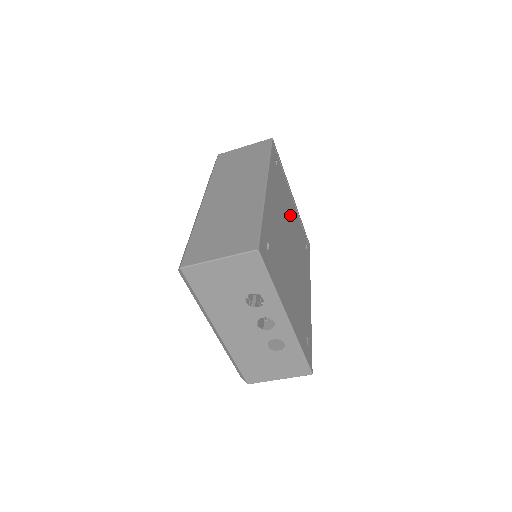
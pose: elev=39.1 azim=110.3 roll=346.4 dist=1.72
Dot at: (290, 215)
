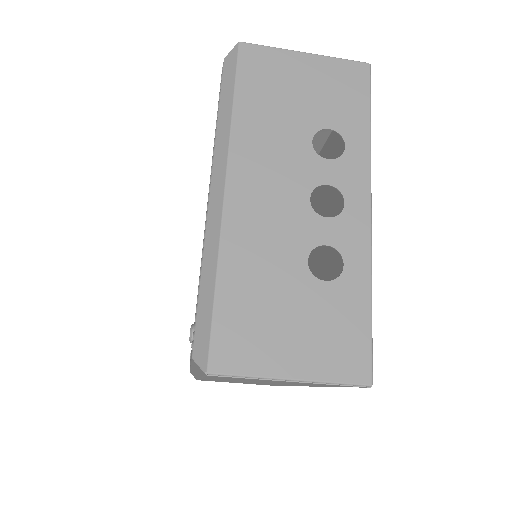
Dot at: occluded
